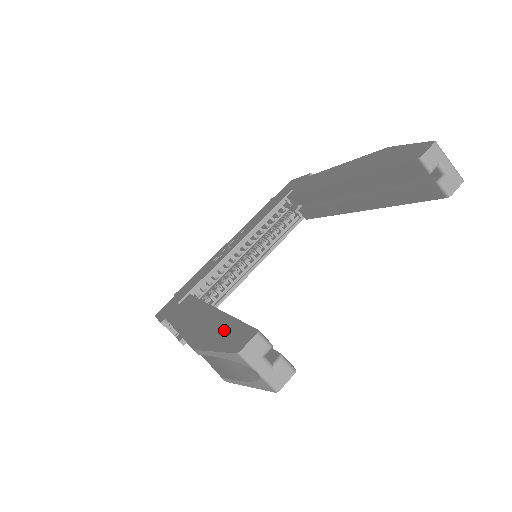
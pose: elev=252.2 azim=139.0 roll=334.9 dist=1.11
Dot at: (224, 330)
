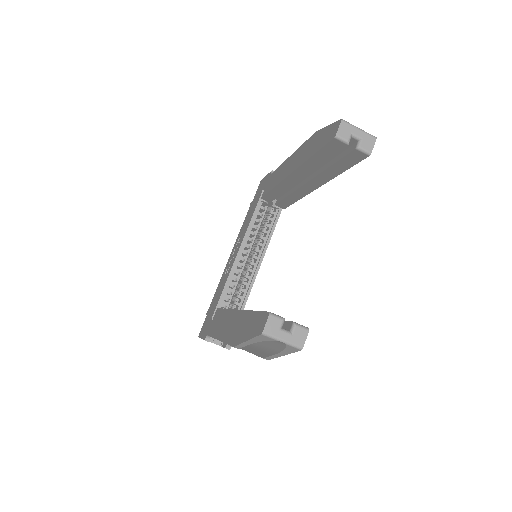
Dot at: (249, 323)
